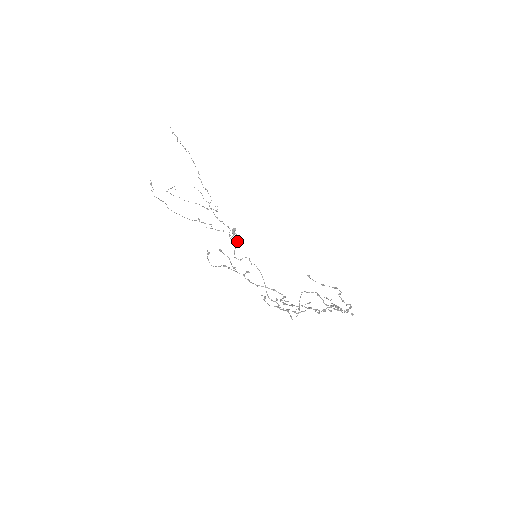
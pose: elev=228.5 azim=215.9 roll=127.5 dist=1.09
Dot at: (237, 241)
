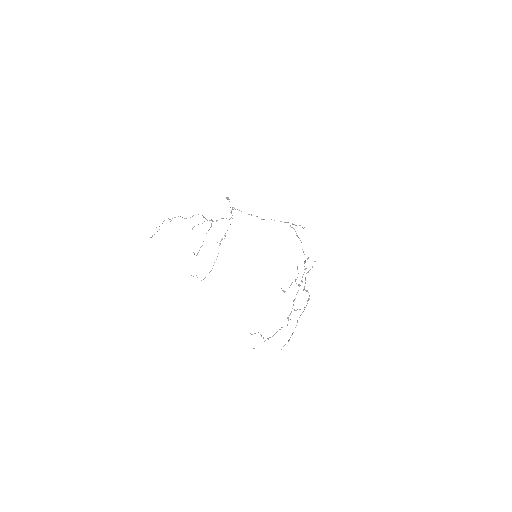
Dot at: occluded
